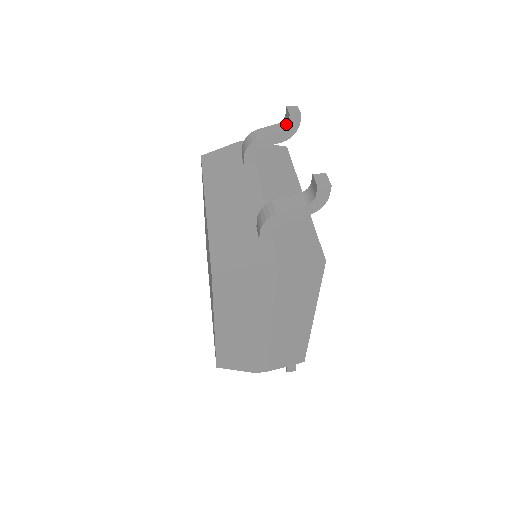
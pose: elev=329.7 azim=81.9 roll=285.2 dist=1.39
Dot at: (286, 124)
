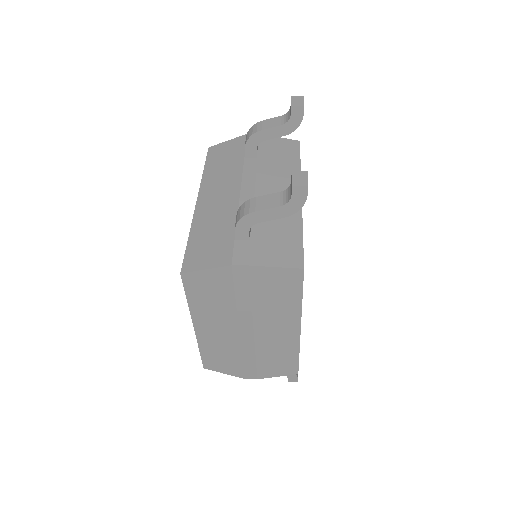
Dot at: (289, 116)
